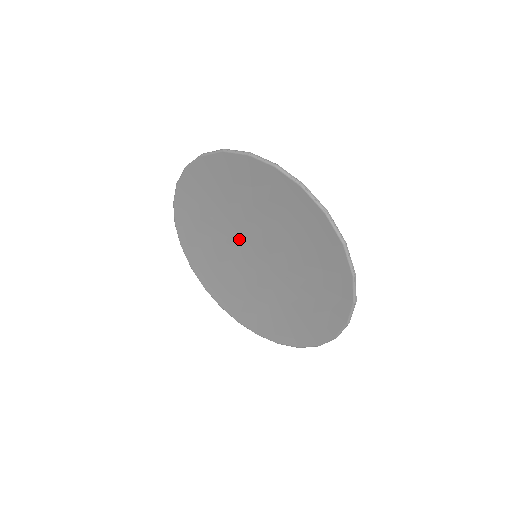
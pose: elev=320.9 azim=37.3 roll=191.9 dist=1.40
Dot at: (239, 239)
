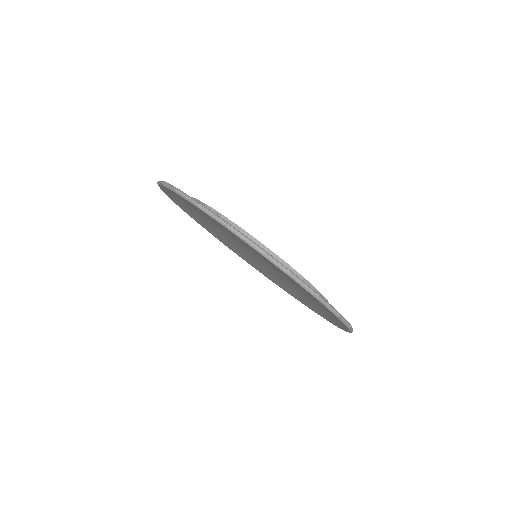
Dot at: occluded
